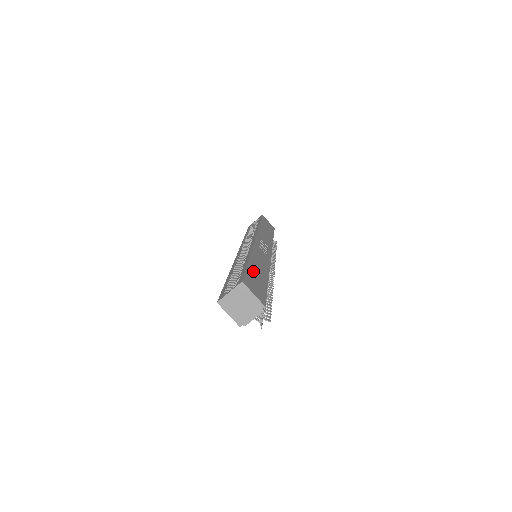
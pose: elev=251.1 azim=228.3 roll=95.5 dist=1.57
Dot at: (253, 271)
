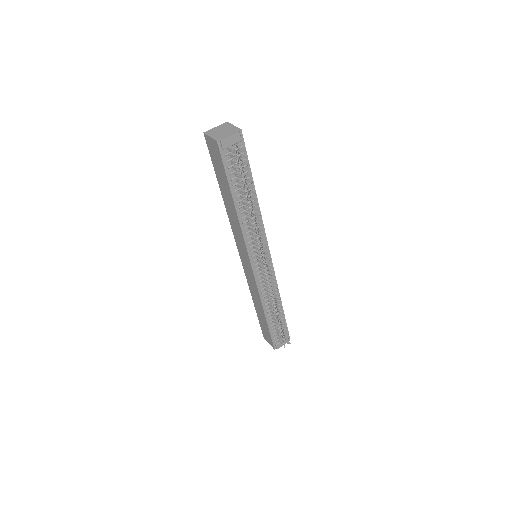
Dot at: occluded
